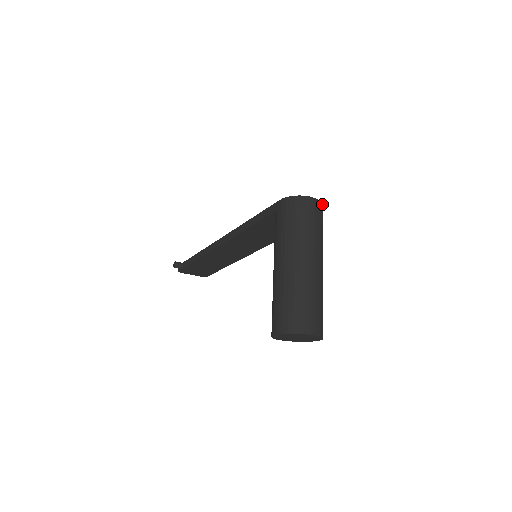
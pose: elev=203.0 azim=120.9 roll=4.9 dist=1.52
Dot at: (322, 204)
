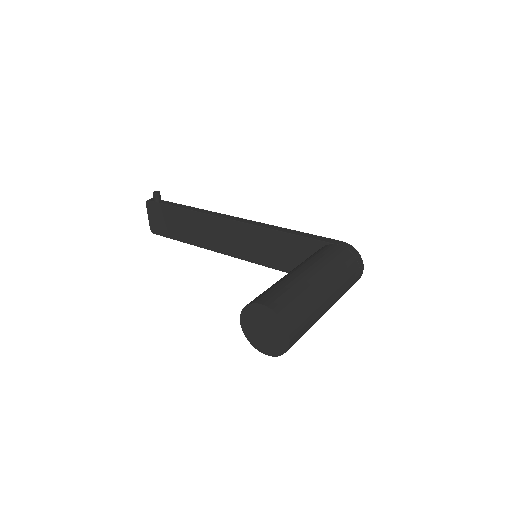
Dot at: occluded
